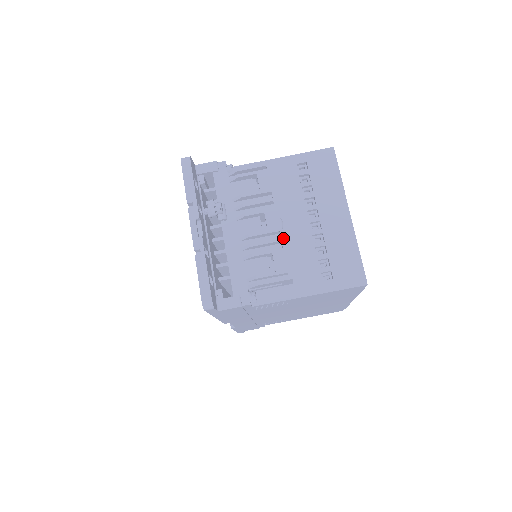
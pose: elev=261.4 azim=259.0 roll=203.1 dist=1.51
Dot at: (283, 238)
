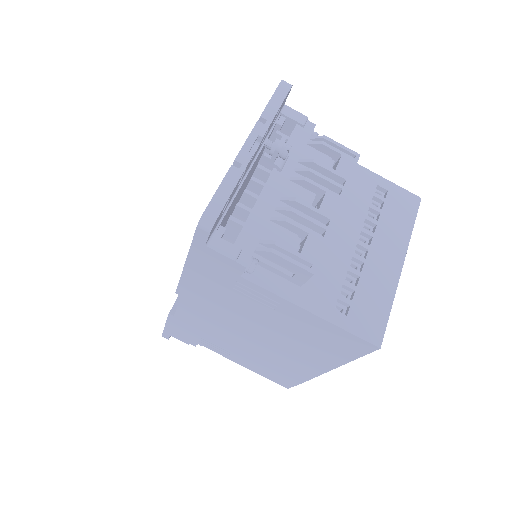
Dot at: (330, 228)
